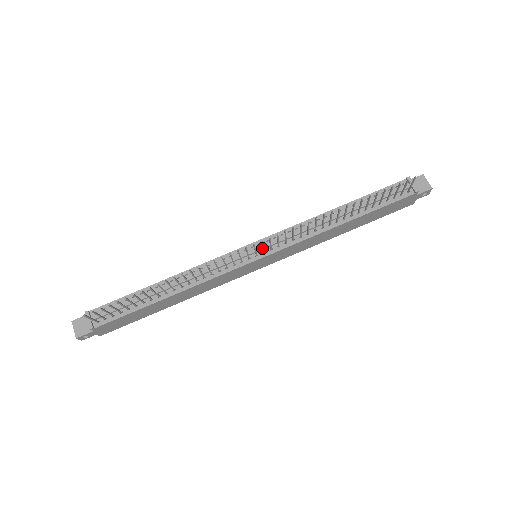
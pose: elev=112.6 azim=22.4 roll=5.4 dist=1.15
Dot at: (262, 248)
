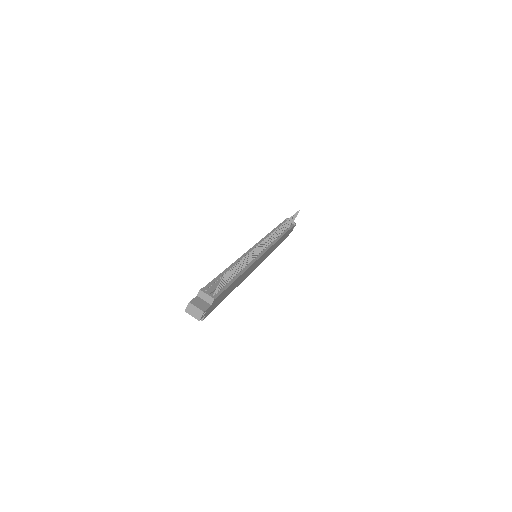
Dot at: (267, 243)
